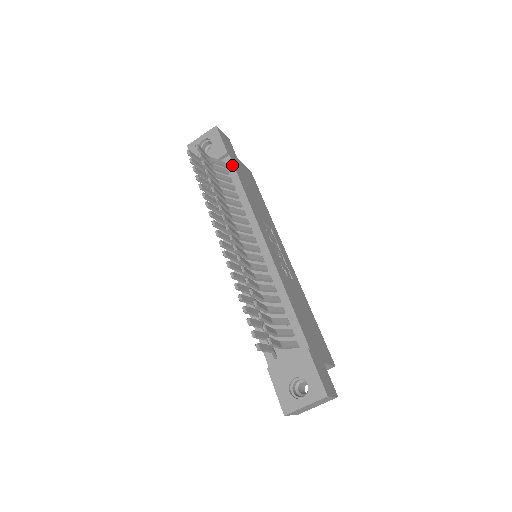
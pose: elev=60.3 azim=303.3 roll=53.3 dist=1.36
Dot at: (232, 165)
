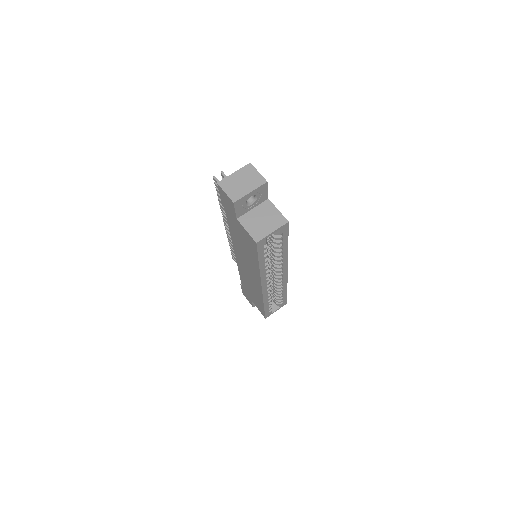
Dot at: occluded
